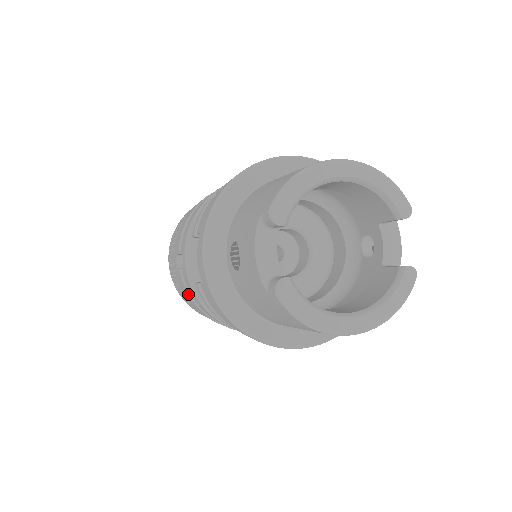
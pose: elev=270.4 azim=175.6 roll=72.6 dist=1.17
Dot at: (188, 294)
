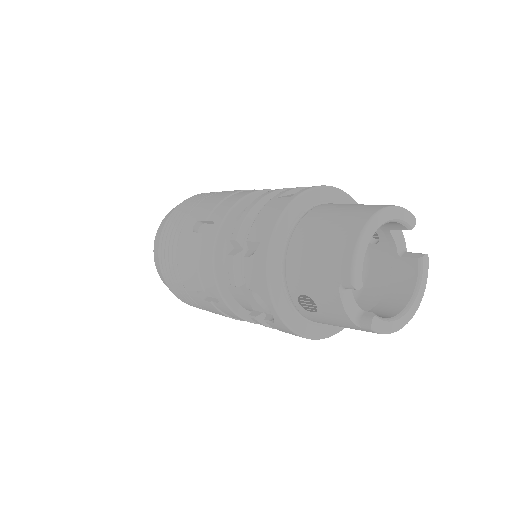
Dot at: (224, 315)
